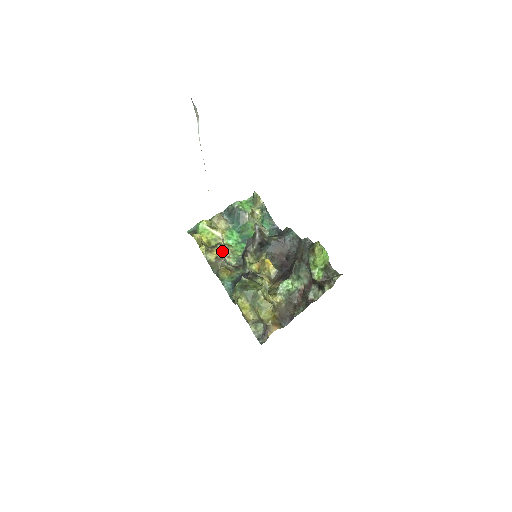
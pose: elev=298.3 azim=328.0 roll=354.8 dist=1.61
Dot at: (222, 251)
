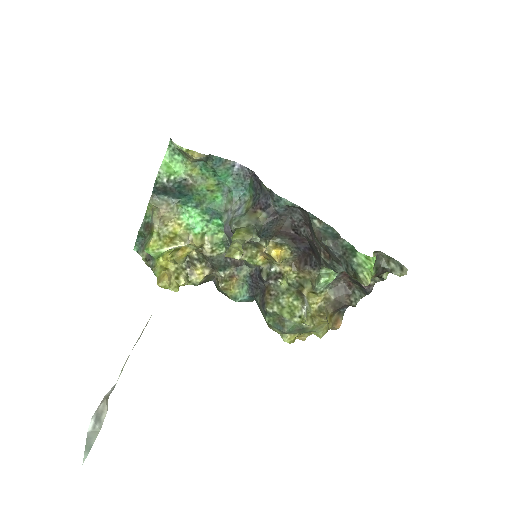
Dot at: (205, 264)
